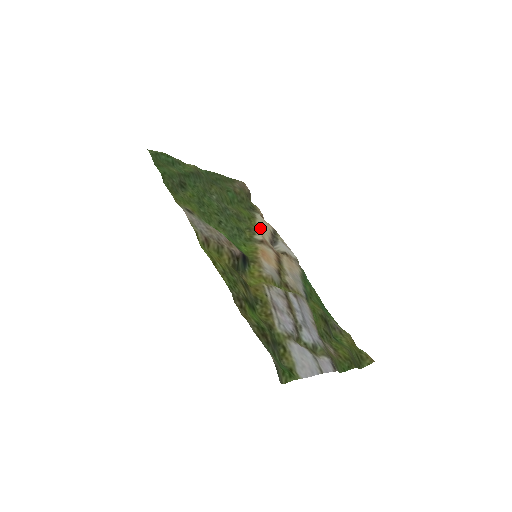
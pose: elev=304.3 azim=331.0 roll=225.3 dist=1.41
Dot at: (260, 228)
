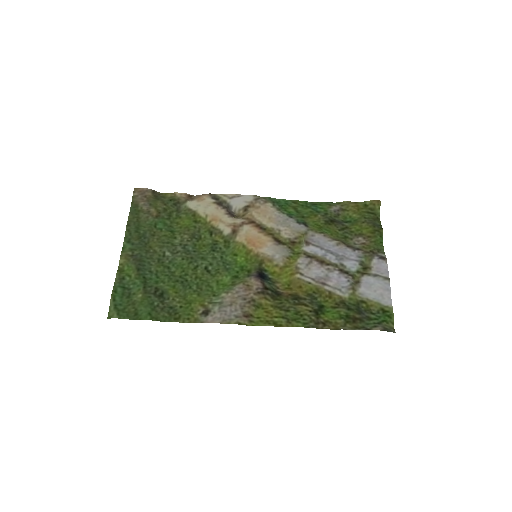
Dot at: (213, 218)
